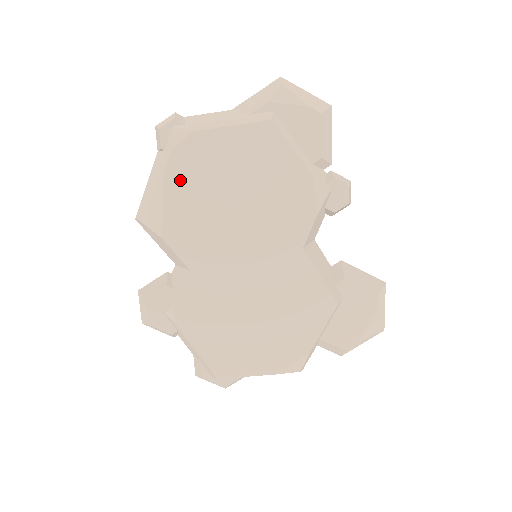
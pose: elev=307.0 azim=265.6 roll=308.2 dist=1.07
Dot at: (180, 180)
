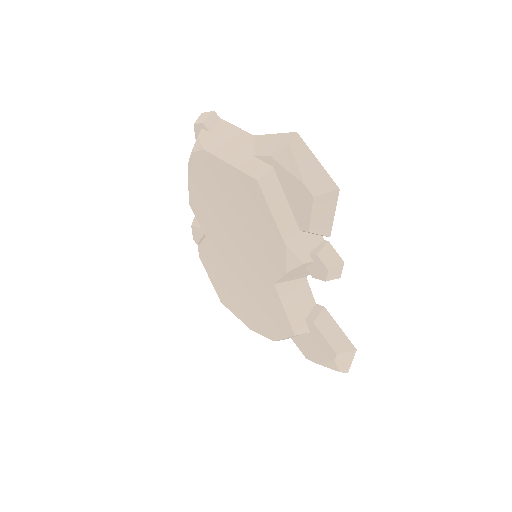
Dot at: (197, 177)
